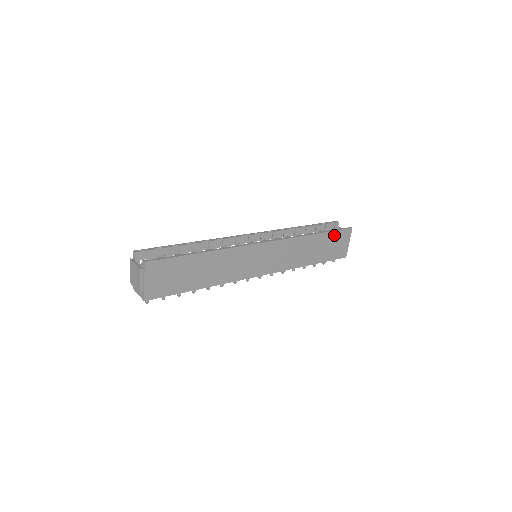
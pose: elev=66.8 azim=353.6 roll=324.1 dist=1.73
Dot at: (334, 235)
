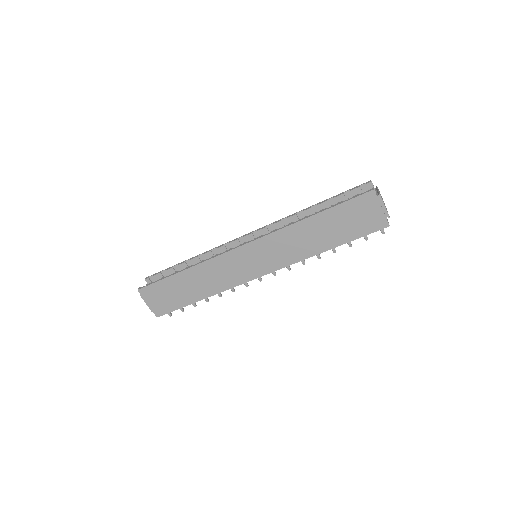
Dot at: (345, 208)
